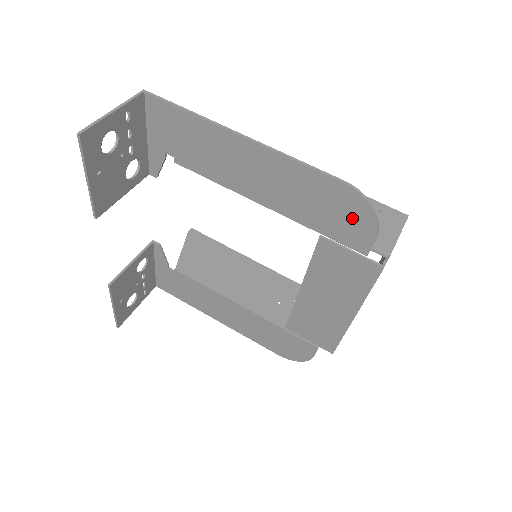
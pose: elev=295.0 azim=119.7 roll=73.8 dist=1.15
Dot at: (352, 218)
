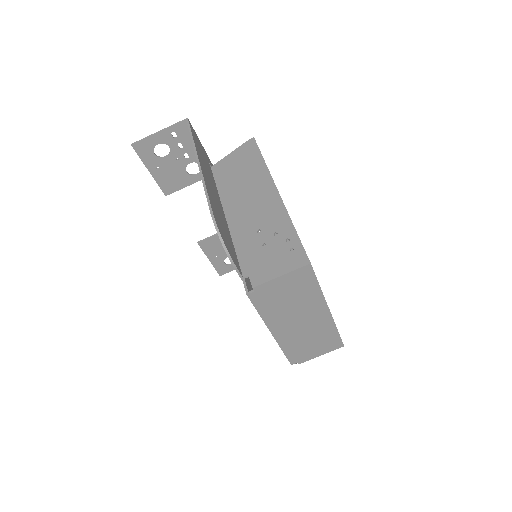
Dot at: occluded
